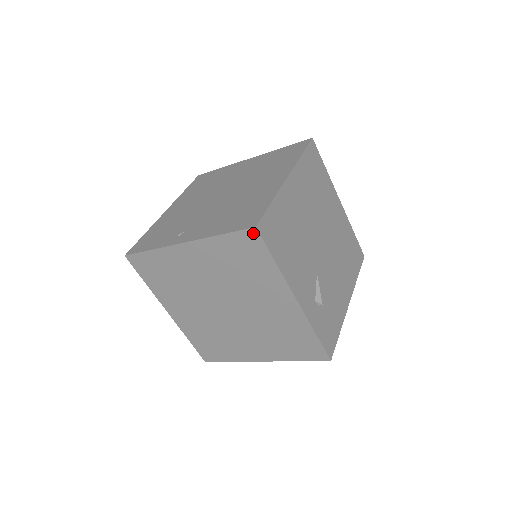
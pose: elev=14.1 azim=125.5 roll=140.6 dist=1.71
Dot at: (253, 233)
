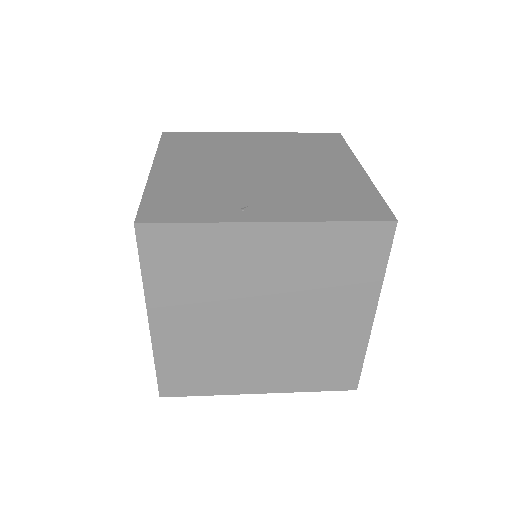
Dot at: (388, 228)
